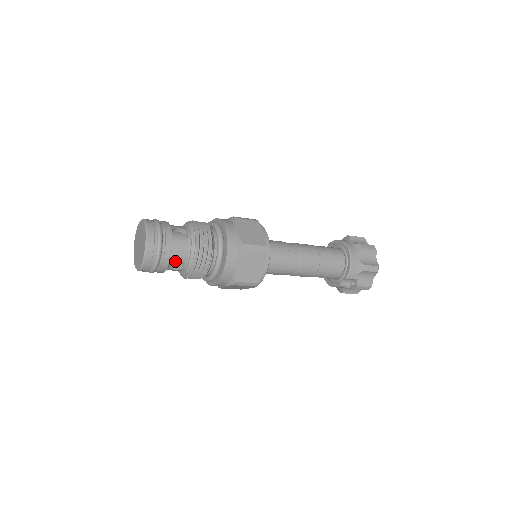
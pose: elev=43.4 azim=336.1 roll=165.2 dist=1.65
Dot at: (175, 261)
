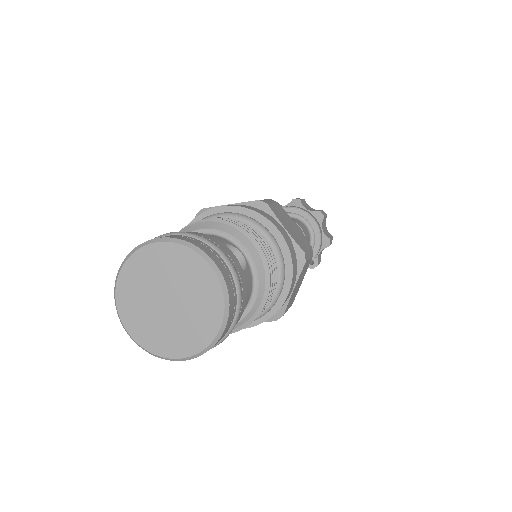
Dot at: occluded
